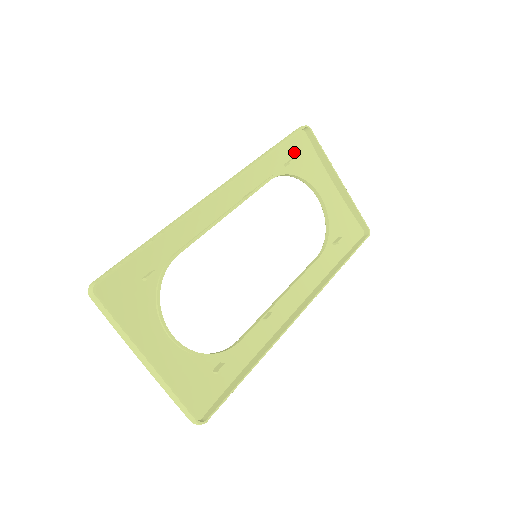
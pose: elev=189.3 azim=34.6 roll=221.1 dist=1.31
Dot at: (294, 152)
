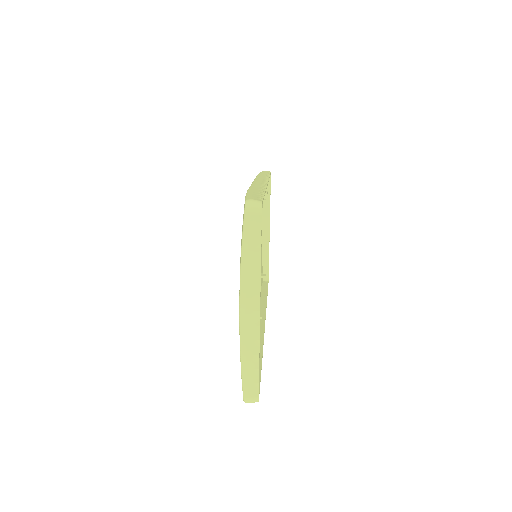
Dot at: occluded
